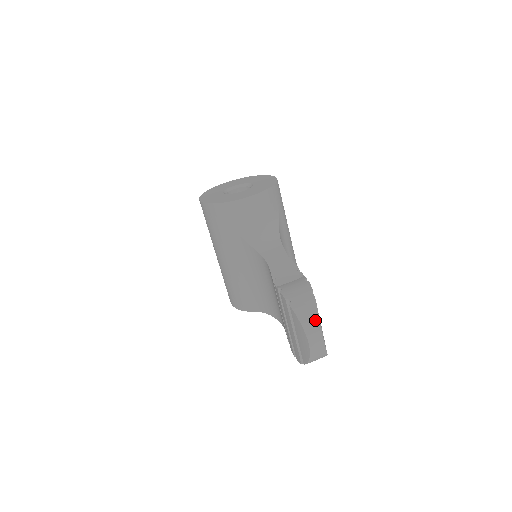
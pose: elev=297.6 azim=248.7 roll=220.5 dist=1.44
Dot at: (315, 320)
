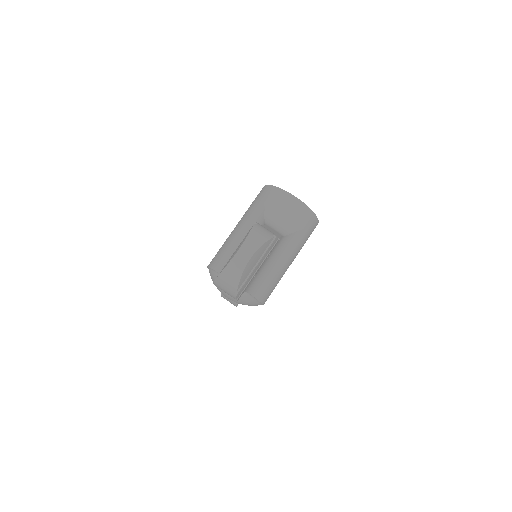
Dot at: (259, 242)
